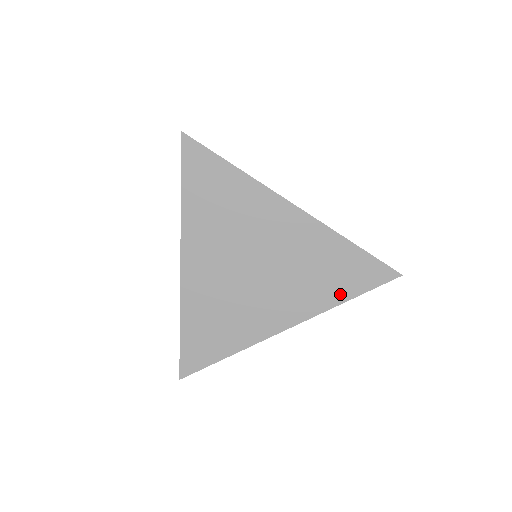
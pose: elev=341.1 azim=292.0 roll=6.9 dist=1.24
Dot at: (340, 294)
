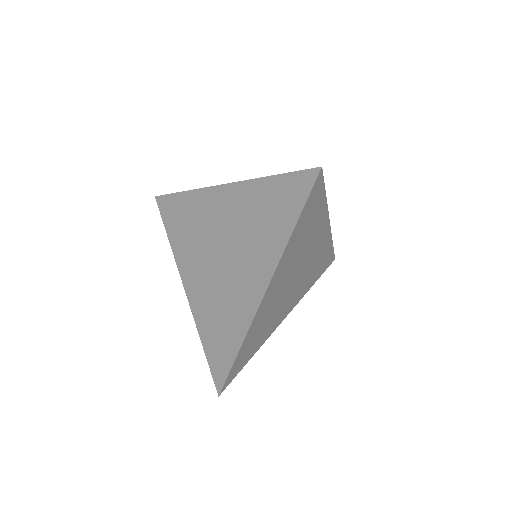
Dot at: (285, 228)
